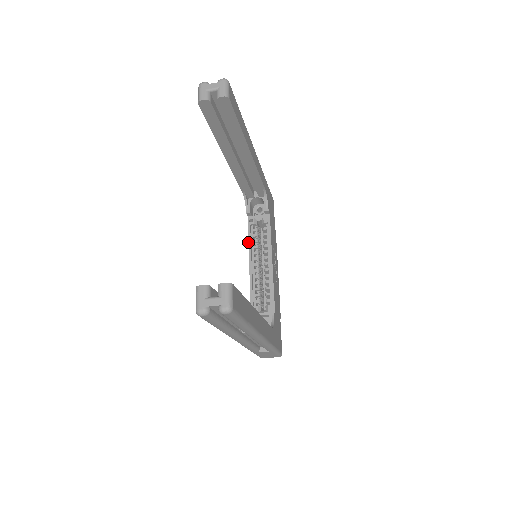
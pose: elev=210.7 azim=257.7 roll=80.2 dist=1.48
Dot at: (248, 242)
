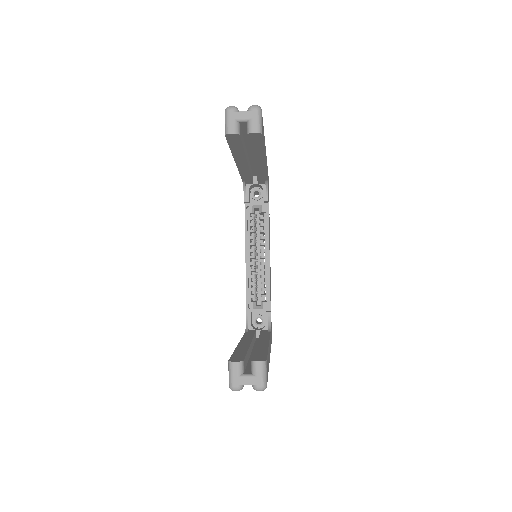
Dot at: (245, 232)
